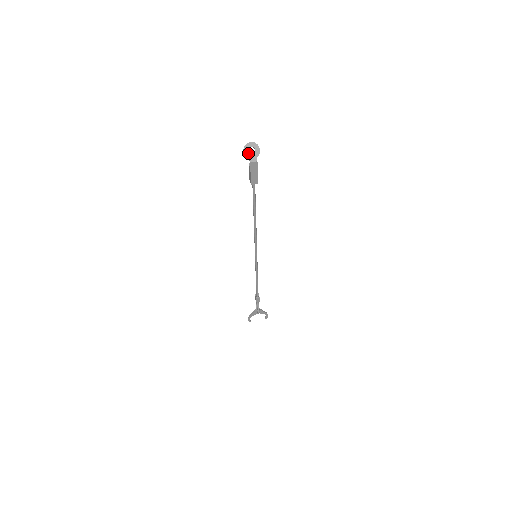
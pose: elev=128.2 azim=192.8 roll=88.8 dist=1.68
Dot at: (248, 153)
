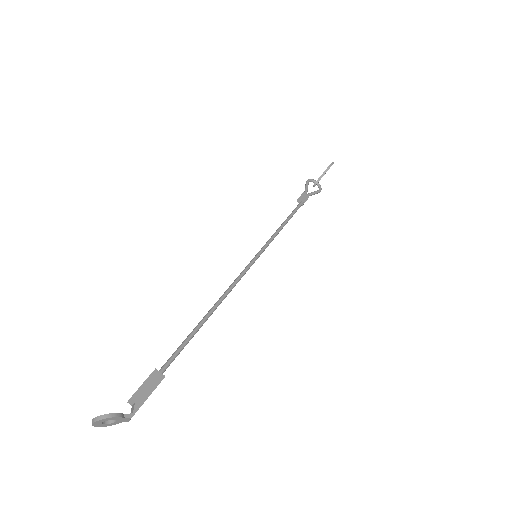
Dot at: (111, 424)
